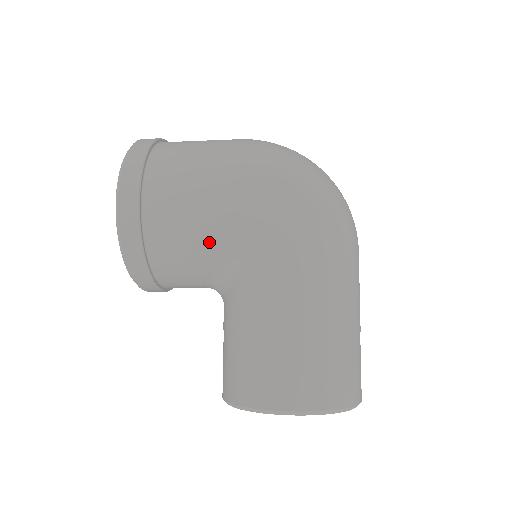
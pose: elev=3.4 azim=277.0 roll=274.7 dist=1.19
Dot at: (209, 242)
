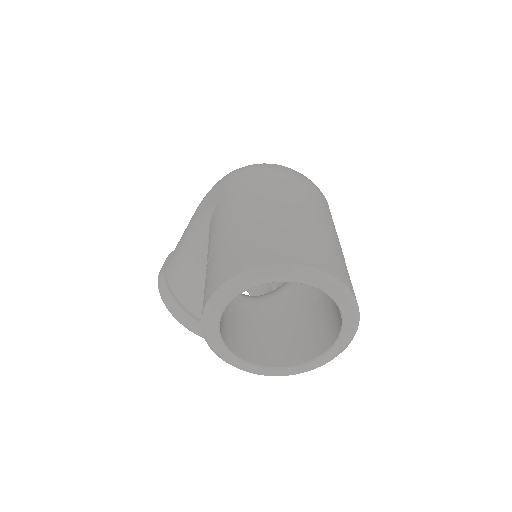
Dot at: (192, 254)
